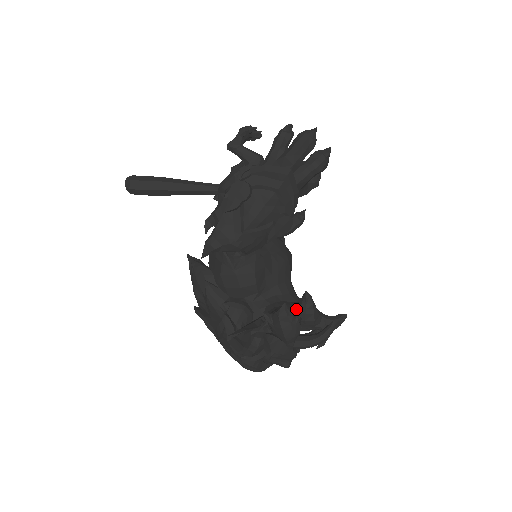
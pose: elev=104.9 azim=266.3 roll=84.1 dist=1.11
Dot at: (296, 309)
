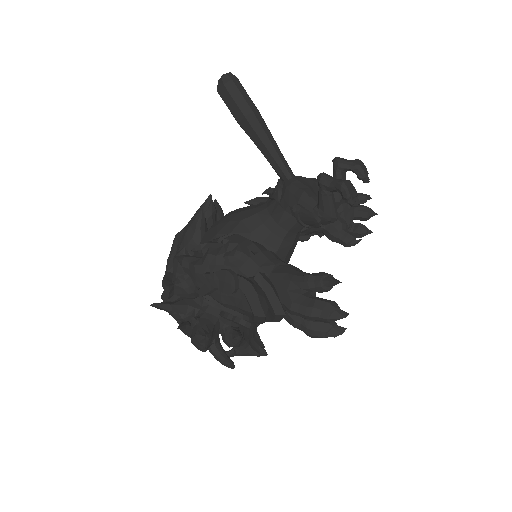
Dot at: (226, 330)
